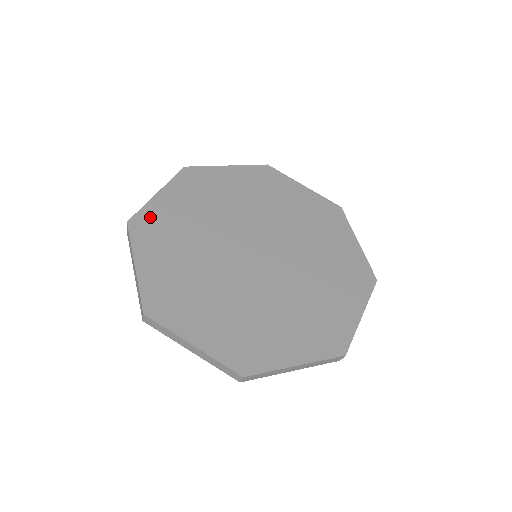
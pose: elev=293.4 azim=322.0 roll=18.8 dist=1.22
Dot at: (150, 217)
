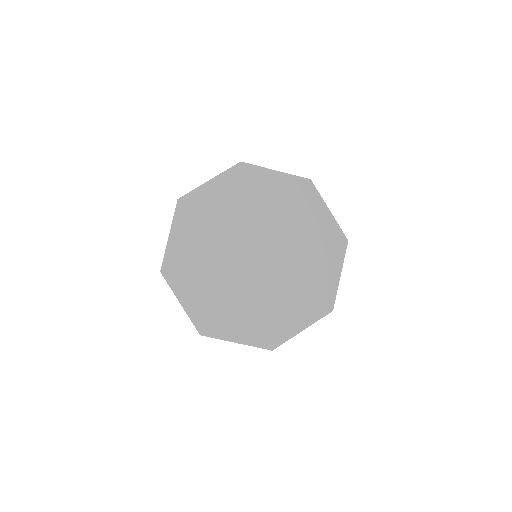
Dot at: (195, 200)
